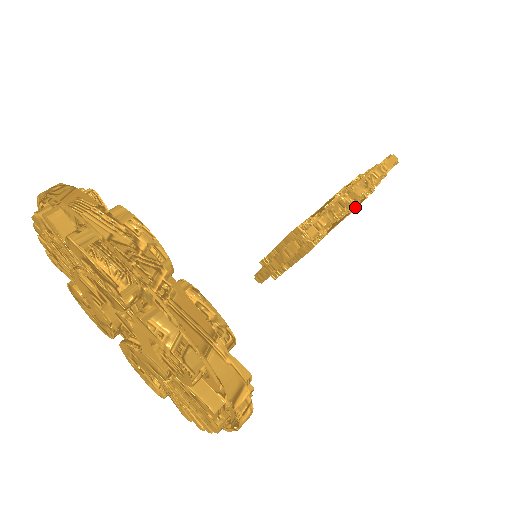
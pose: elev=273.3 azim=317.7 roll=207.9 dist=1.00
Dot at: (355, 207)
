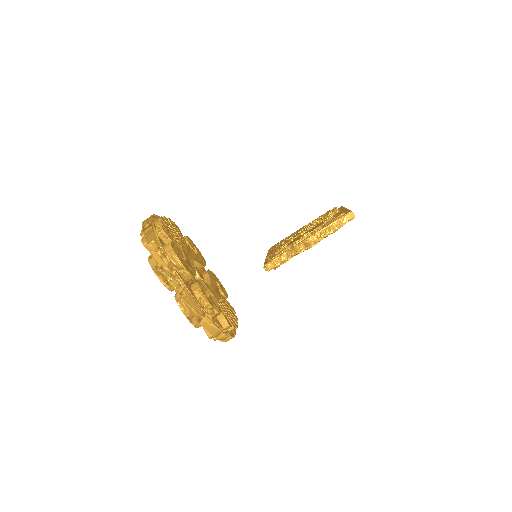
Dot at: occluded
